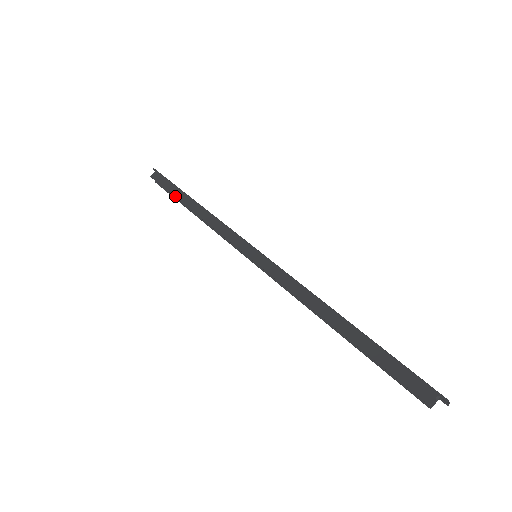
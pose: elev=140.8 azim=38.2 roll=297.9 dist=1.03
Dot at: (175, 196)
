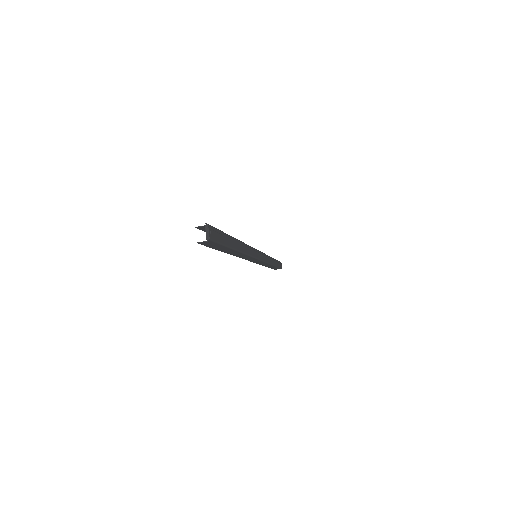
Dot at: occluded
